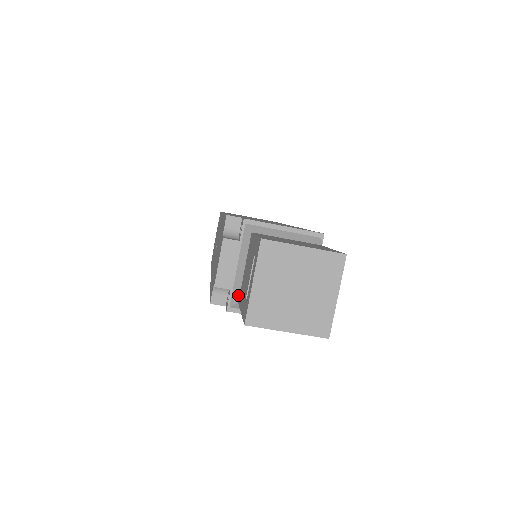
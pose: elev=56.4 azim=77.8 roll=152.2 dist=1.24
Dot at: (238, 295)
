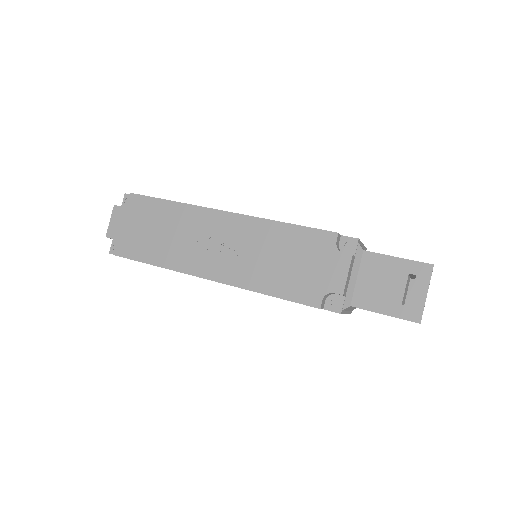
Dot at: (351, 300)
